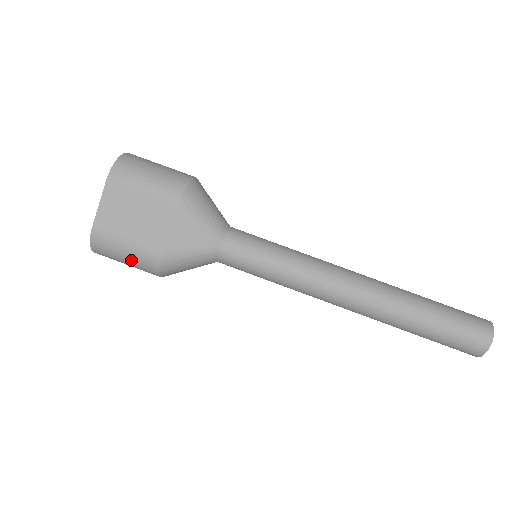
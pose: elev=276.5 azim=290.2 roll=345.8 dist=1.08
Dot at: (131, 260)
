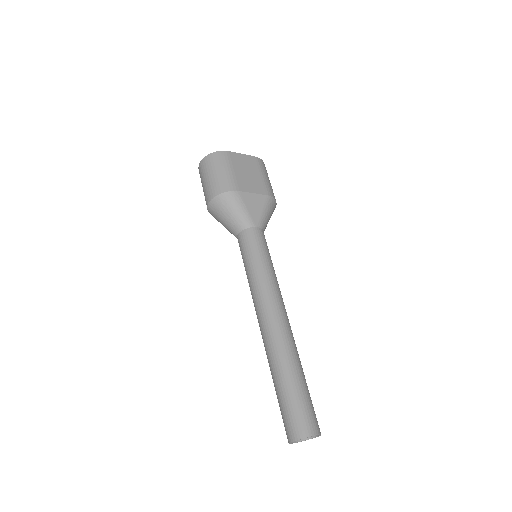
Dot at: (219, 176)
